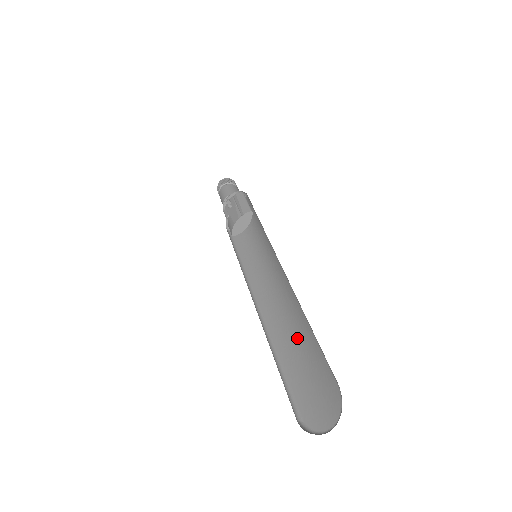
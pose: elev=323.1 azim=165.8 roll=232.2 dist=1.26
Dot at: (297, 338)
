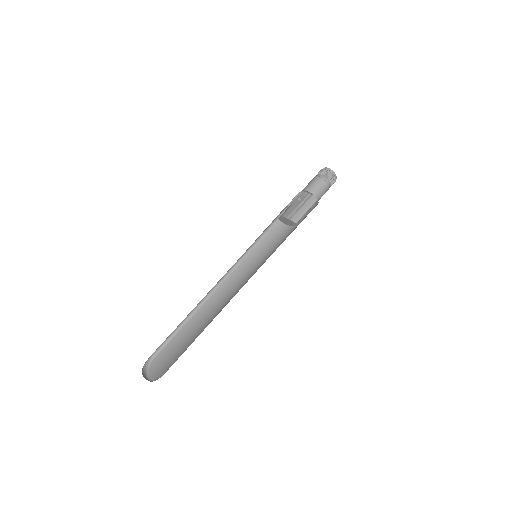
Dot at: (199, 327)
